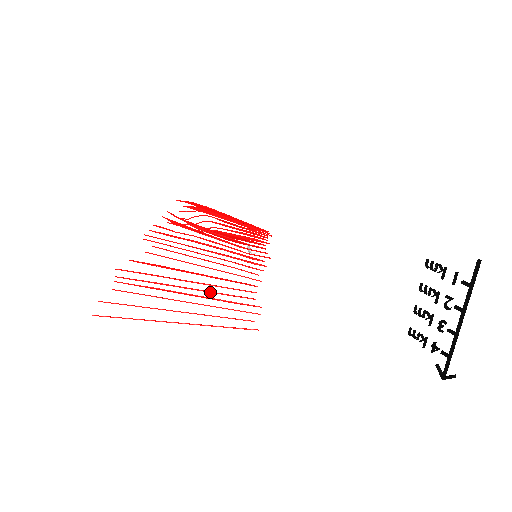
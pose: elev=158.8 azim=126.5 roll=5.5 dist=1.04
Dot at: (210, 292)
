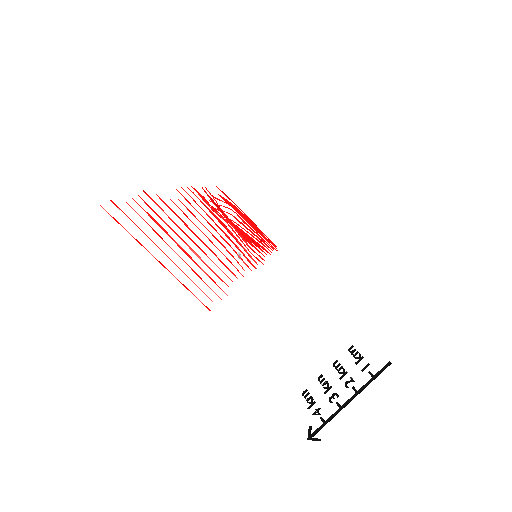
Dot at: (200, 257)
